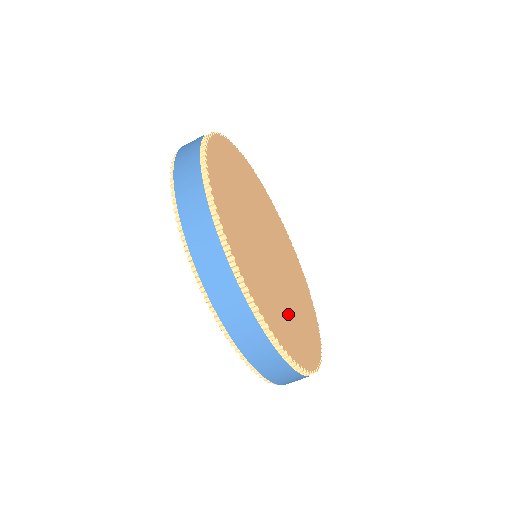
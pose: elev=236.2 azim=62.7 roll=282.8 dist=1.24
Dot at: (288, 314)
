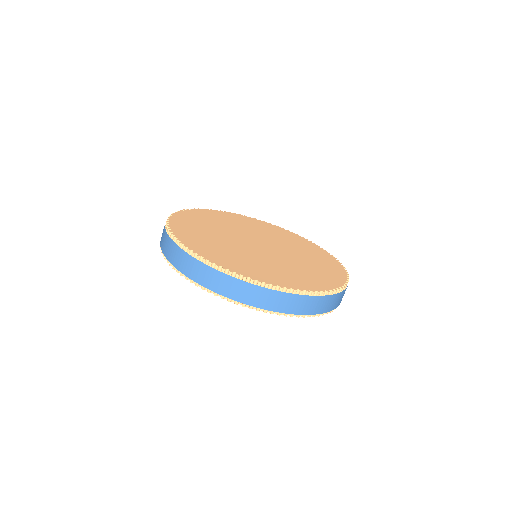
Dot at: (311, 264)
